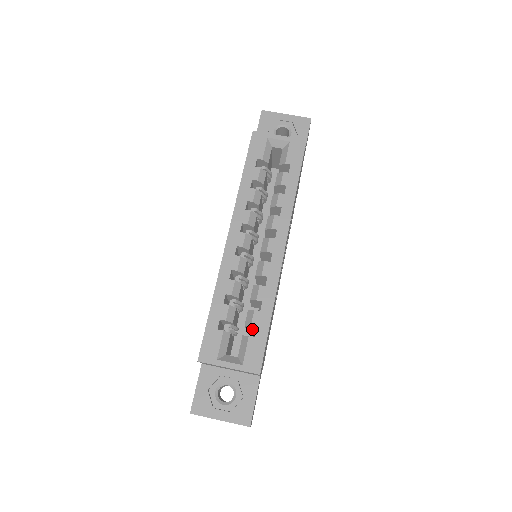
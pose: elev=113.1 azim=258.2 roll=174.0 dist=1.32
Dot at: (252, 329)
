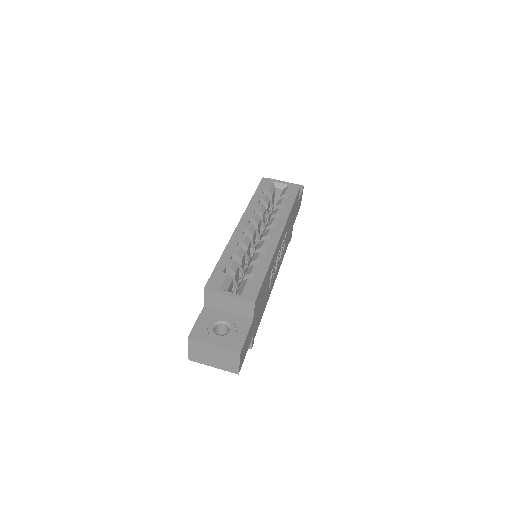
Dot at: occluded
